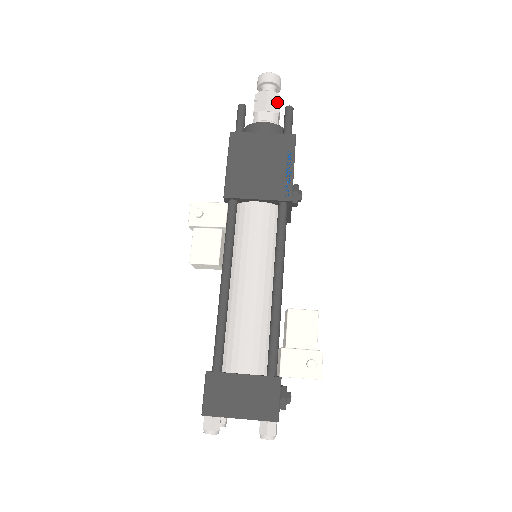
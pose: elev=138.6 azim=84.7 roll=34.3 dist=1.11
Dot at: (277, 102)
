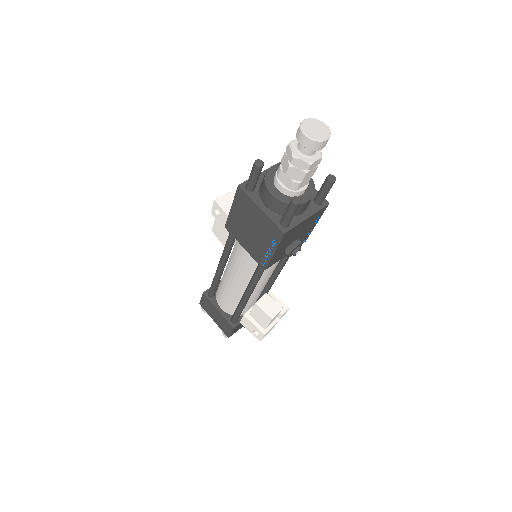
Dot at: (303, 171)
